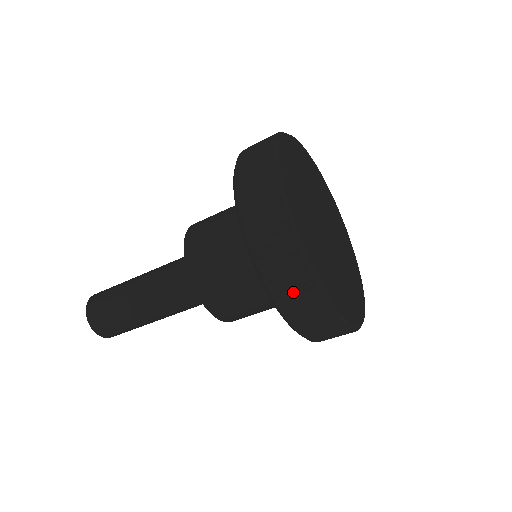
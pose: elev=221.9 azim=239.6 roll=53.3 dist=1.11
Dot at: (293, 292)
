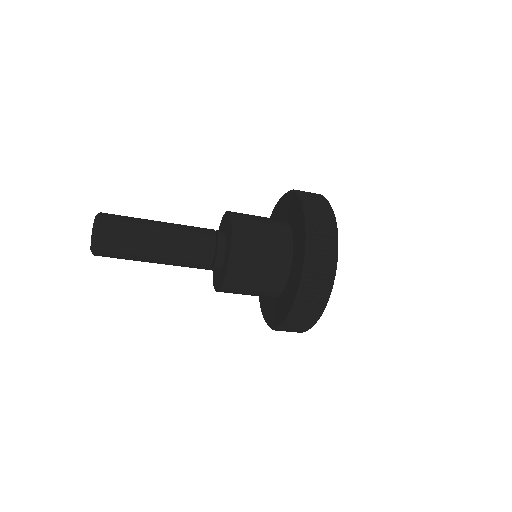
Dot at: (311, 305)
